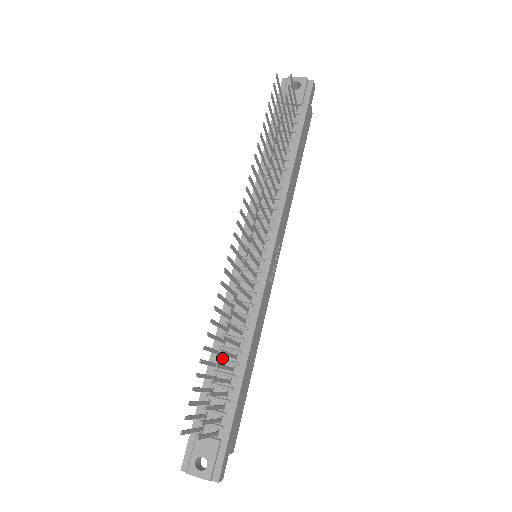
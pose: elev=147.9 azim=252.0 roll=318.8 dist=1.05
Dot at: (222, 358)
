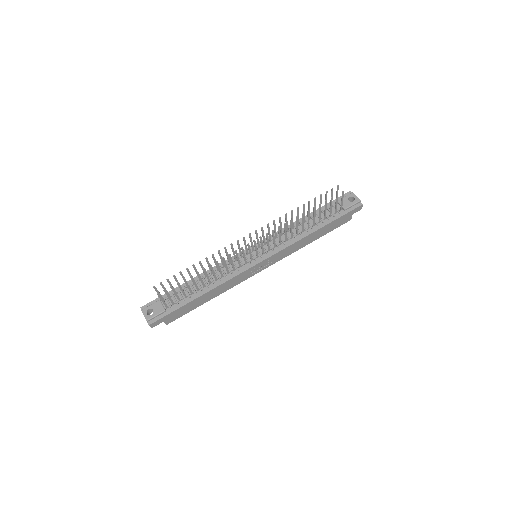
Dot at: (199, 282)
